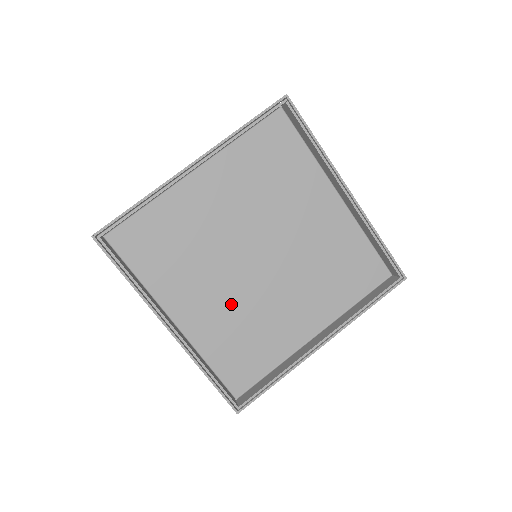
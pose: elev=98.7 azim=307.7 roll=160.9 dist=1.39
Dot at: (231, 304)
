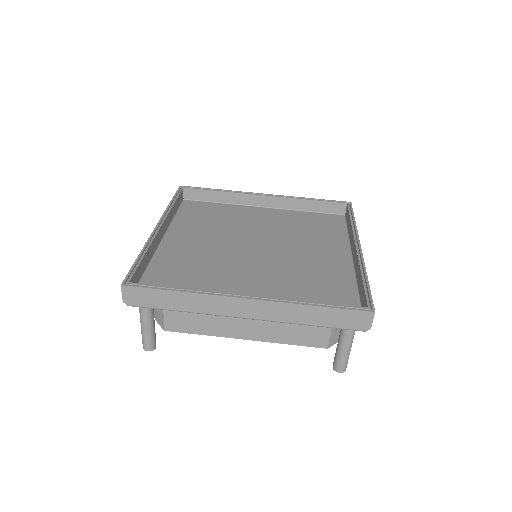
Dot at: (274, 277)
